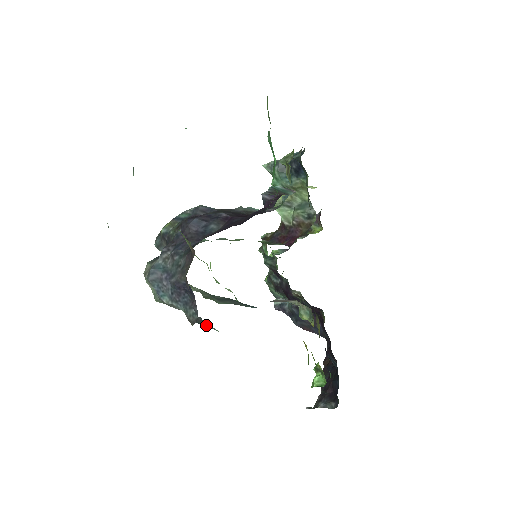
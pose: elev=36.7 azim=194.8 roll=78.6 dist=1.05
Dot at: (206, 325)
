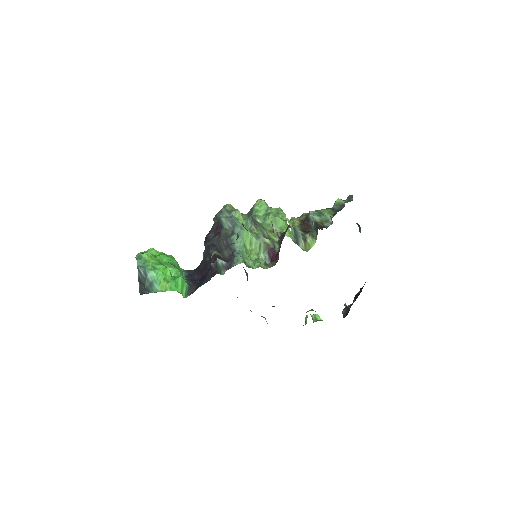
Dot at: occluded
